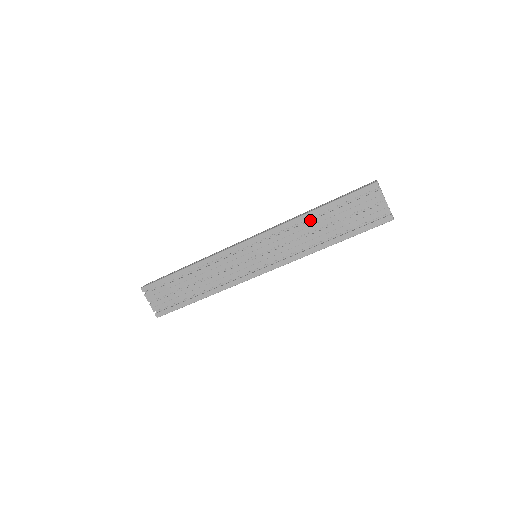
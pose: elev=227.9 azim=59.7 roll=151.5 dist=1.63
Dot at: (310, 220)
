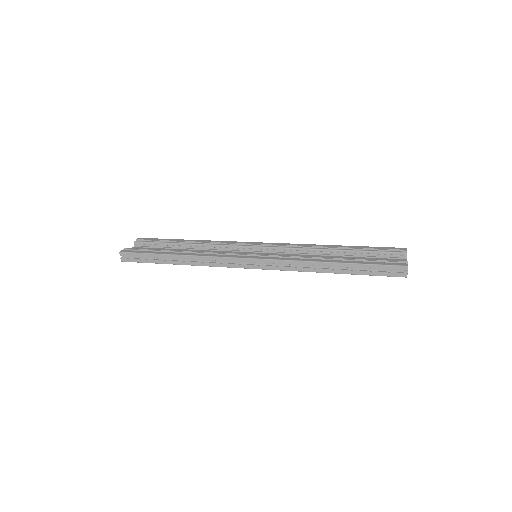
Dot at: occluded
